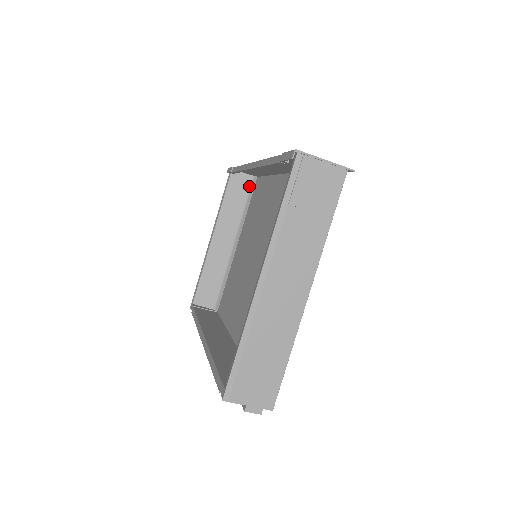
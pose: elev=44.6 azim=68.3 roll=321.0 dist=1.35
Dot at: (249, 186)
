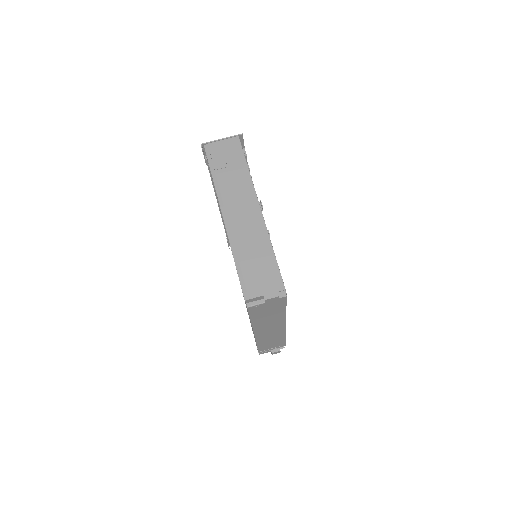
Dot at: occluded
